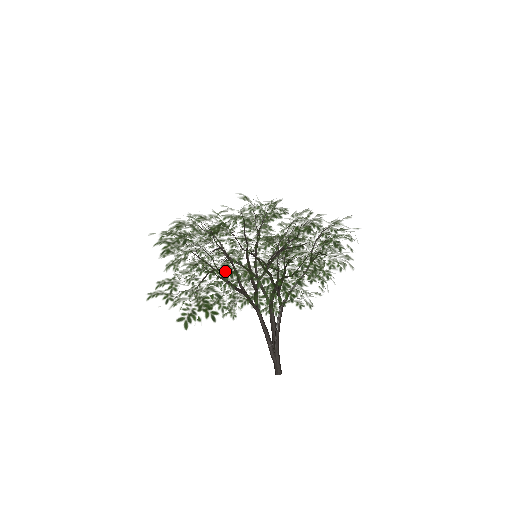
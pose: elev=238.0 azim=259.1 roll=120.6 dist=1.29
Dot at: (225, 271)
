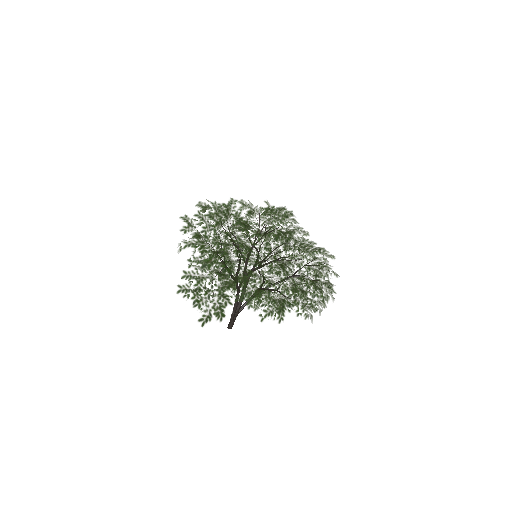
Dot at: (242, 289)
